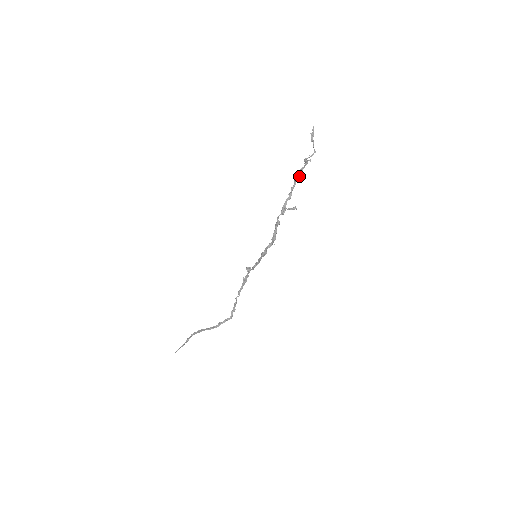
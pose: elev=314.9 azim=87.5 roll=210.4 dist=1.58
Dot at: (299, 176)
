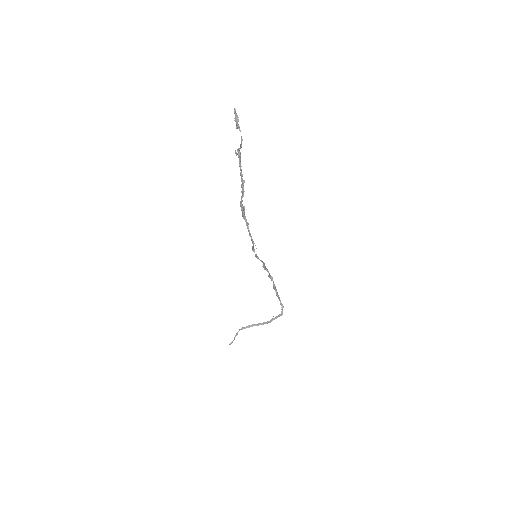
Dot at: (241, 170)
